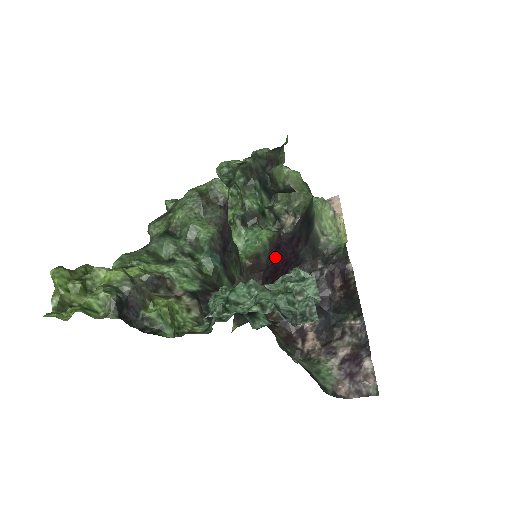
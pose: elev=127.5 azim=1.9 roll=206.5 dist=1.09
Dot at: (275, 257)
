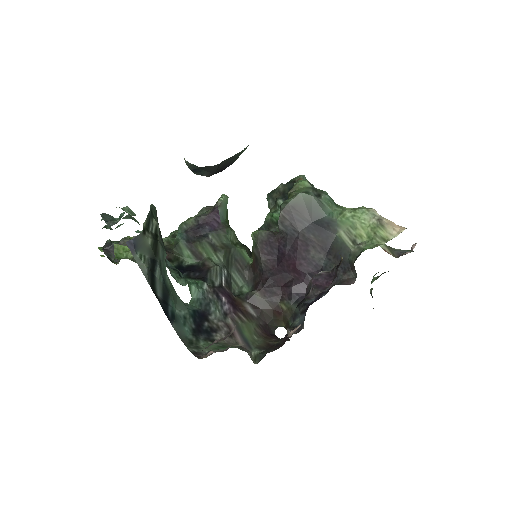
Dot at: (278, 260)
